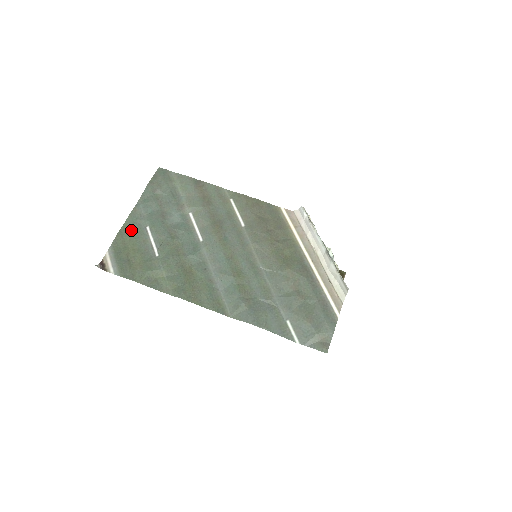
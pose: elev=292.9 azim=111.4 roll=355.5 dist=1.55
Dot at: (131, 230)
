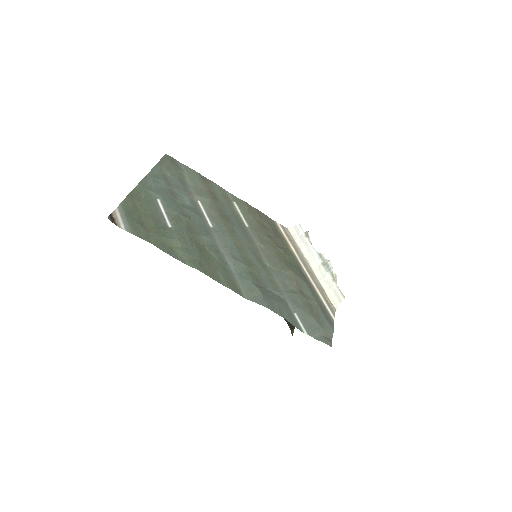
Dot at: (141, 197)
